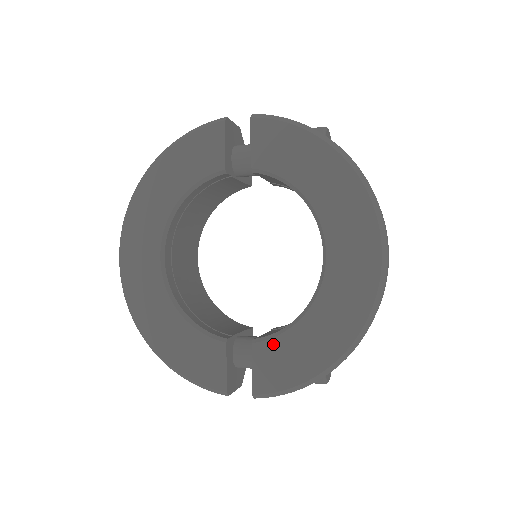
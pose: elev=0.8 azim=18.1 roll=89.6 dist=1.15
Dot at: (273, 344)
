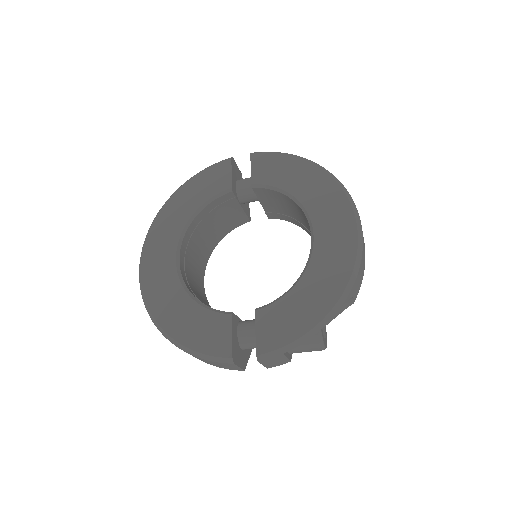
Dot at: (274, 308)
